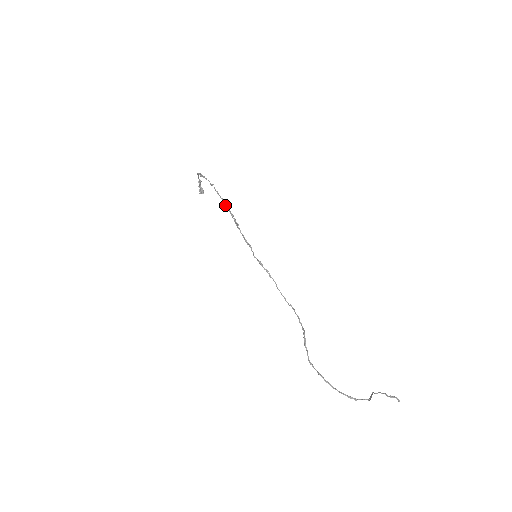
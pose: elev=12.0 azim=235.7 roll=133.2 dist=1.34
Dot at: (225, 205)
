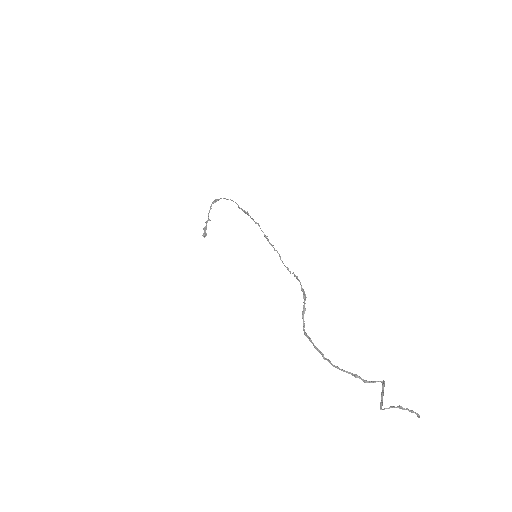
Dot at: (238, 206)
